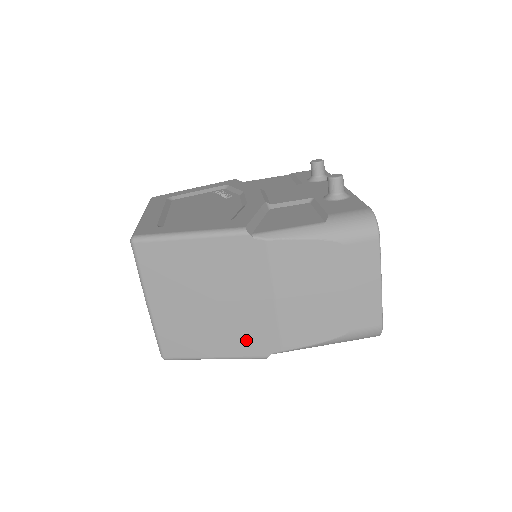
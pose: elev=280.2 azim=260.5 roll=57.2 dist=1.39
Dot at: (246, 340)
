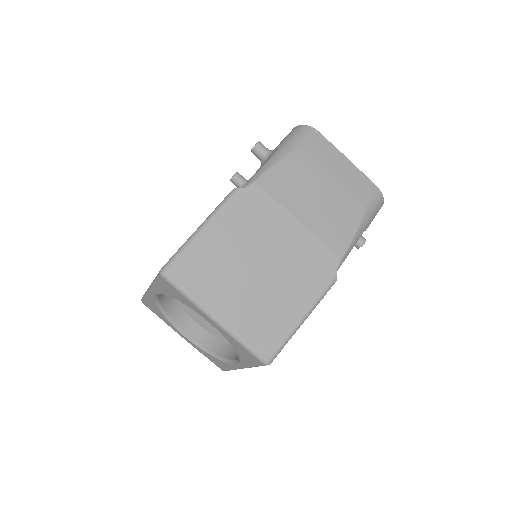
Dot at: (310, 276)
